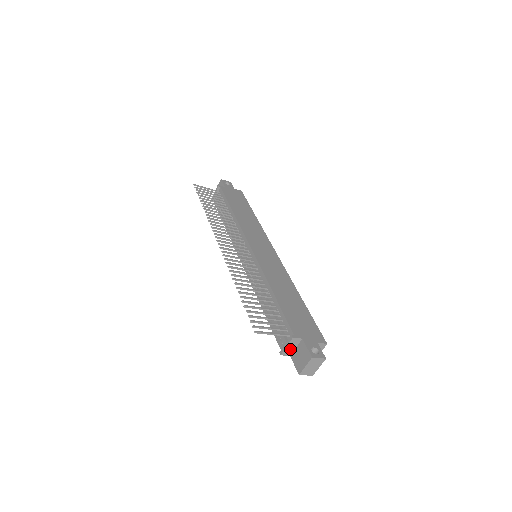
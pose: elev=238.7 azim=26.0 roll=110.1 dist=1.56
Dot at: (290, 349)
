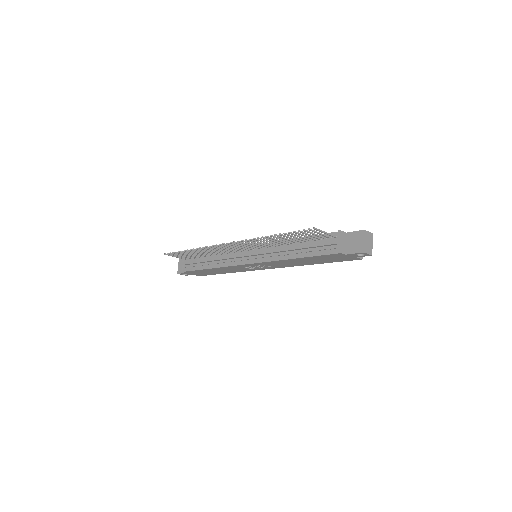
Dot at: (343, 245)
